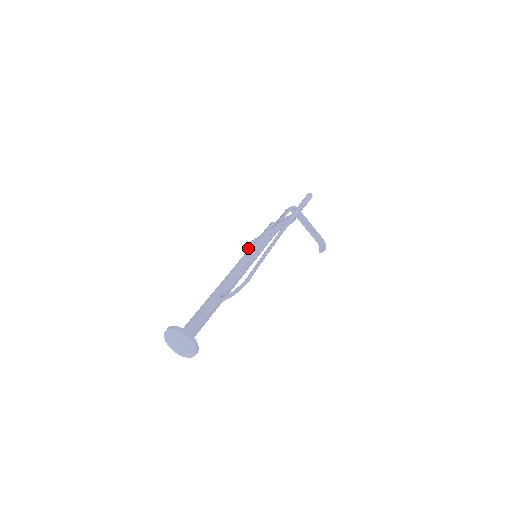
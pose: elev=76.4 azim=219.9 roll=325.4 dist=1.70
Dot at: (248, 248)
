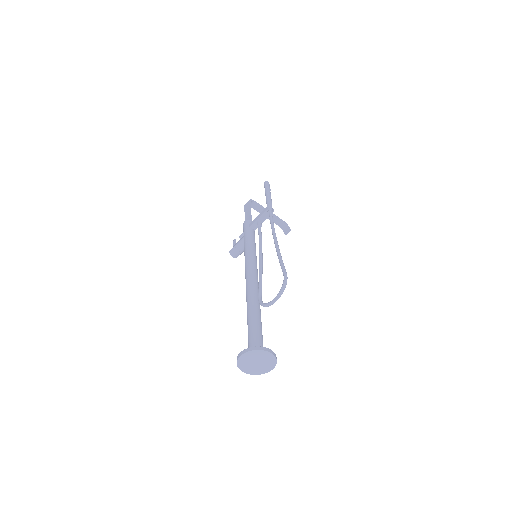
Dot at: (235, 253)
